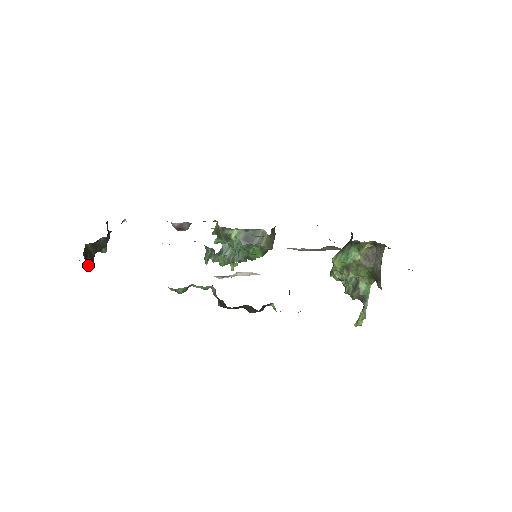
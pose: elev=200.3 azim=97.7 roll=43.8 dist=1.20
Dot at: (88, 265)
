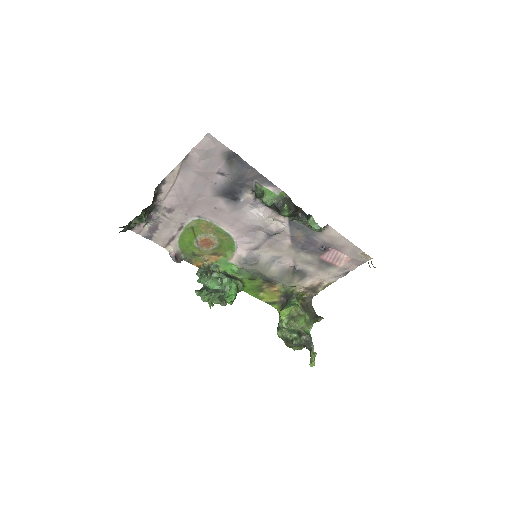
Dot at: (152, 203)
